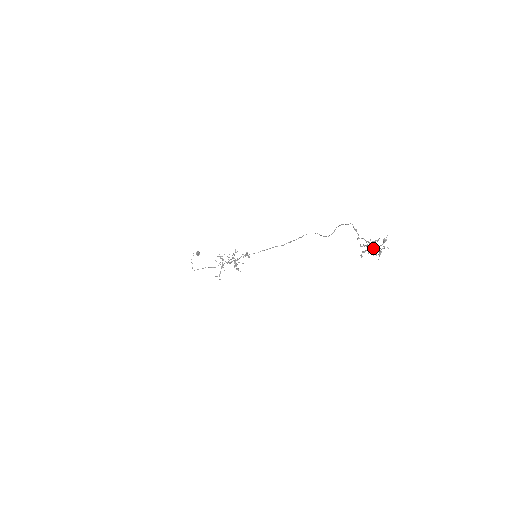
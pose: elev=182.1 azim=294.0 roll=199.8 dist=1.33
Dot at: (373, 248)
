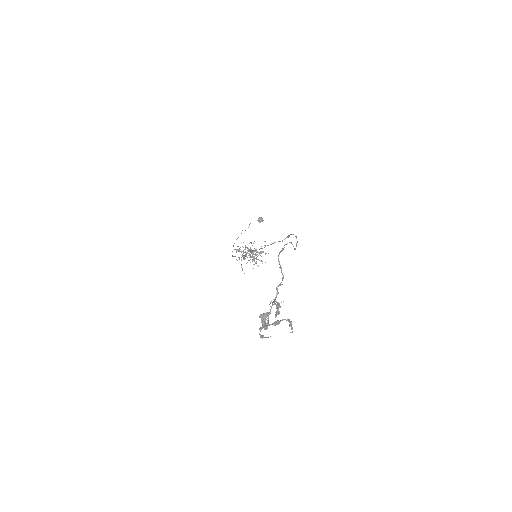
Dot at: occluded
